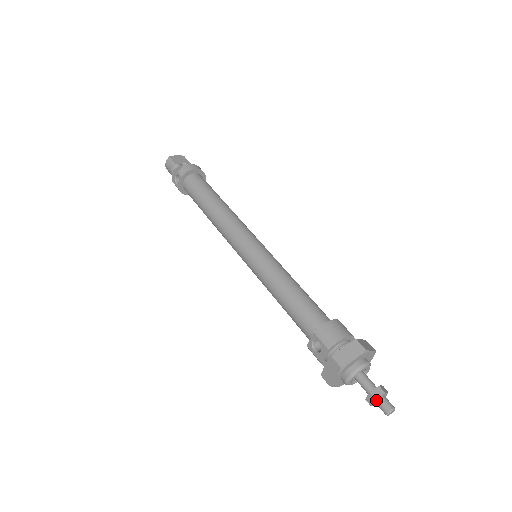
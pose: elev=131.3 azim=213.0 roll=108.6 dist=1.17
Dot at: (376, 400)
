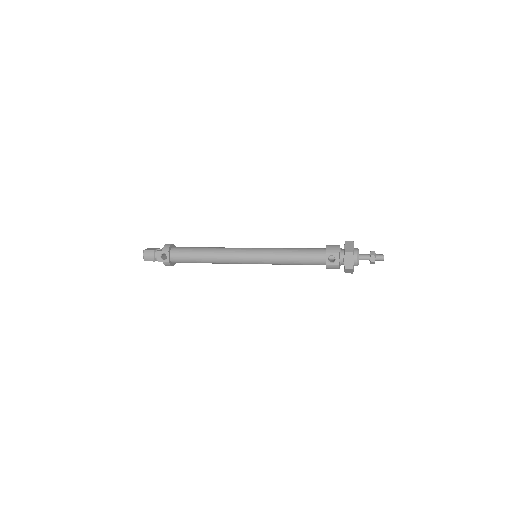
Dot at: (375, 256)
